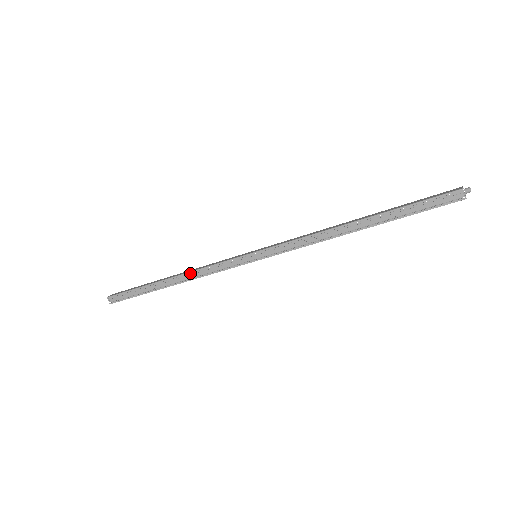
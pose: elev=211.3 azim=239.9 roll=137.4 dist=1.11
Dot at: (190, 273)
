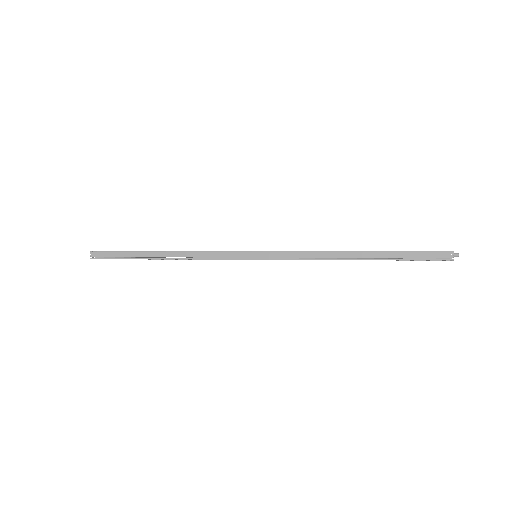
Dot at: (187, 252)
